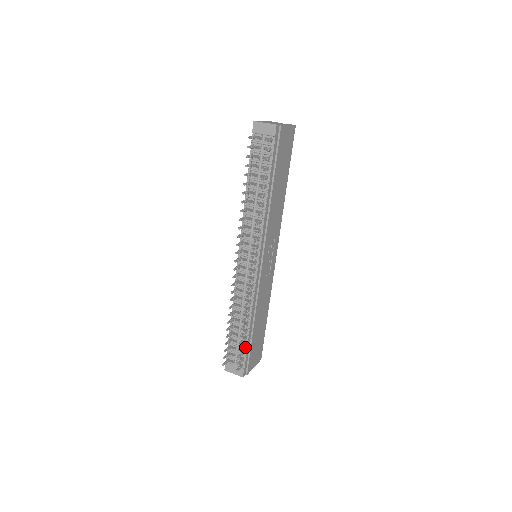
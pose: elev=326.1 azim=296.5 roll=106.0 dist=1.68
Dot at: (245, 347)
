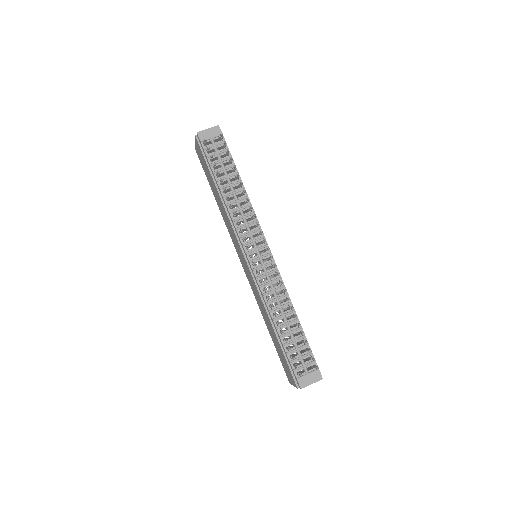
Dot at: (305, 343)
